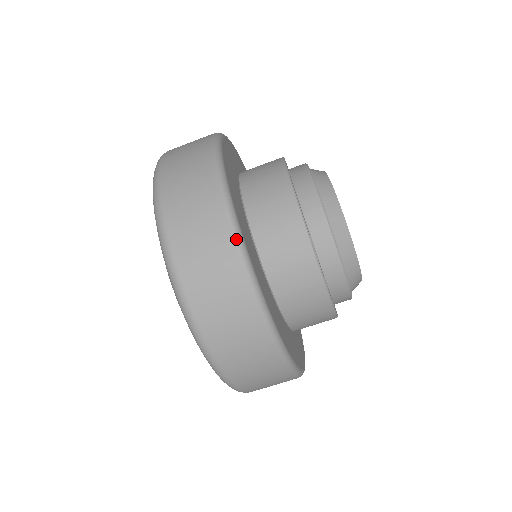
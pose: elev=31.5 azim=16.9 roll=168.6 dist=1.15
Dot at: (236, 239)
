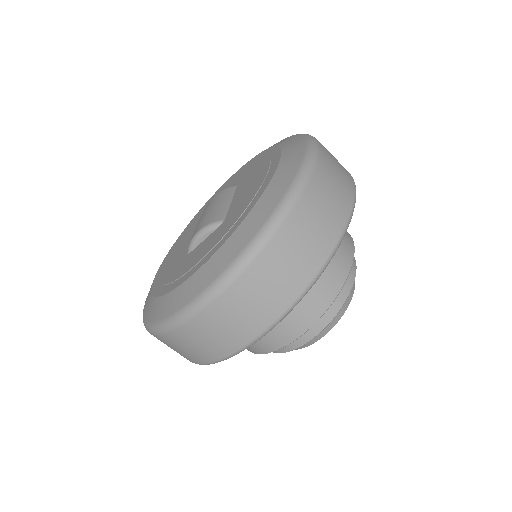
Dot at: (346, 227)
